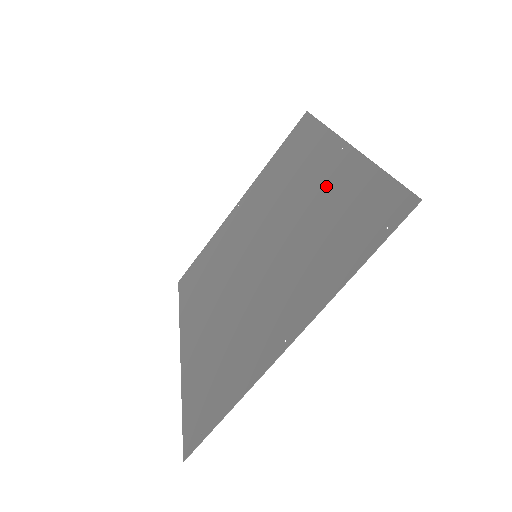
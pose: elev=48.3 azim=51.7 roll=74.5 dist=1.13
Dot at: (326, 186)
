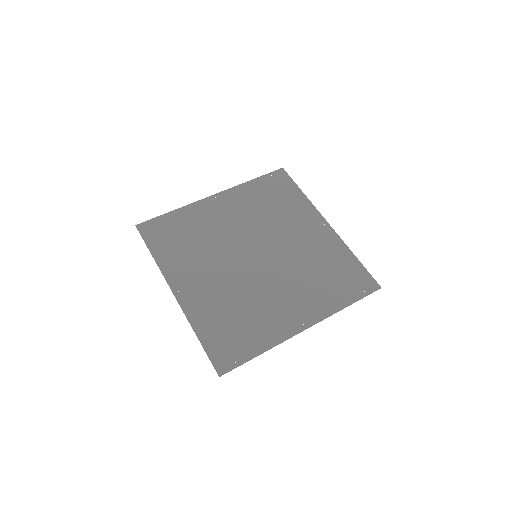
Dot at: (317, 242)
